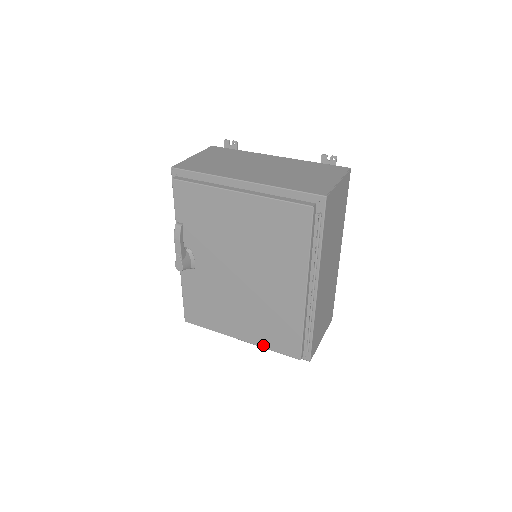
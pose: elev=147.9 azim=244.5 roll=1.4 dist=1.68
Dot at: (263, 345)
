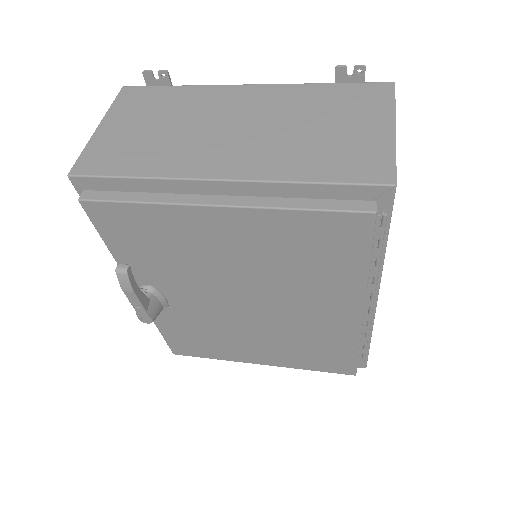
Dot at: (297, 367)
